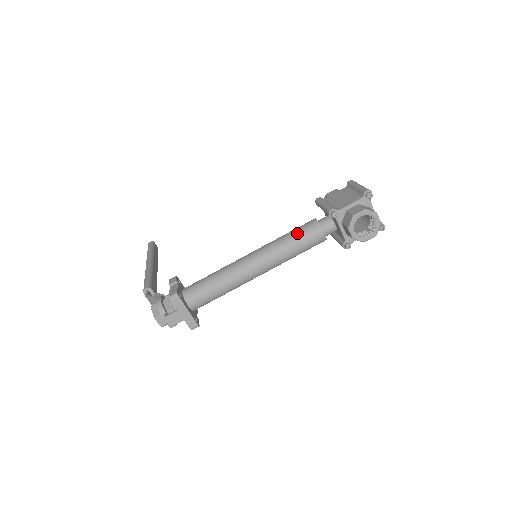
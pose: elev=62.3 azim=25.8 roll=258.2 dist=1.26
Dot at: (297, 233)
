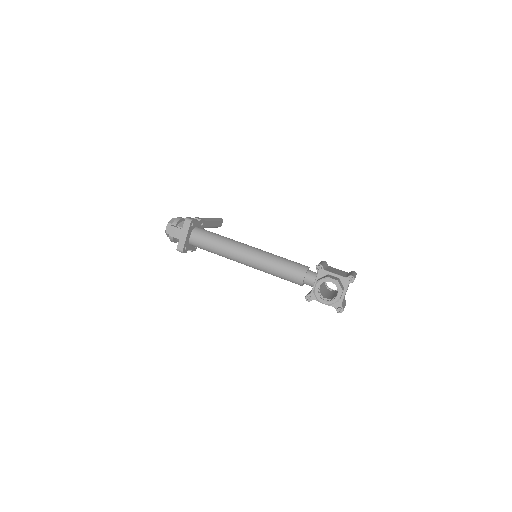
Dot at: (289, 262)
